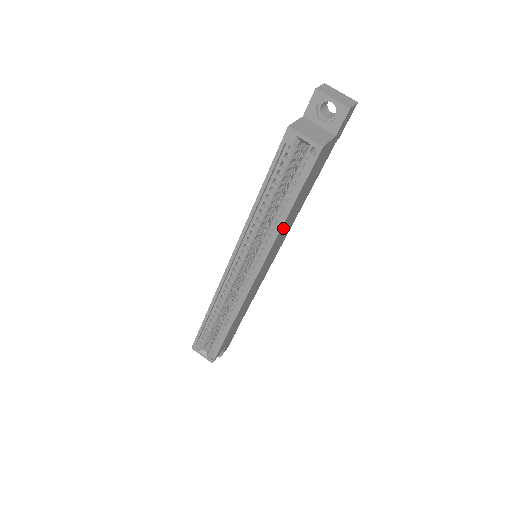
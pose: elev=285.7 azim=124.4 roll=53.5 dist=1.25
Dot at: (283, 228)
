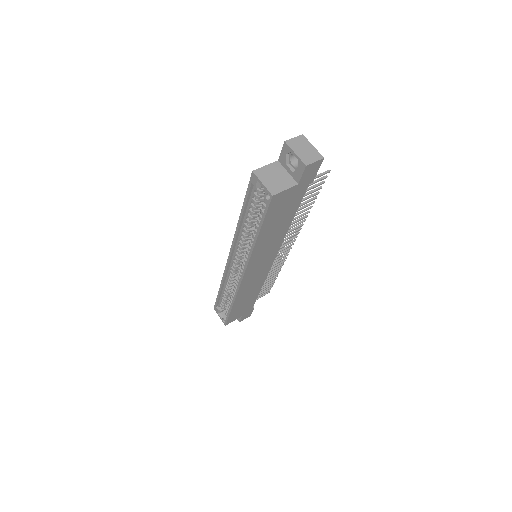
Dot at: (260, 245)
